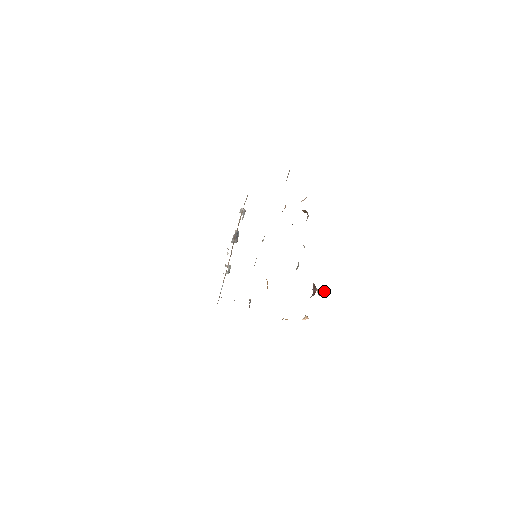
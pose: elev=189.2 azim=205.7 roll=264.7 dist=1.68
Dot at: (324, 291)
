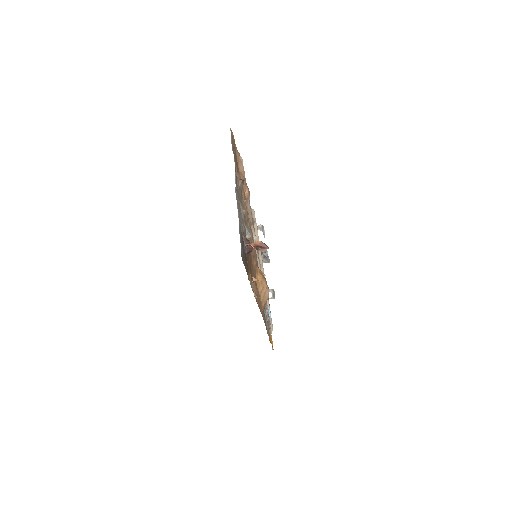
Dot at: (261, 244)
